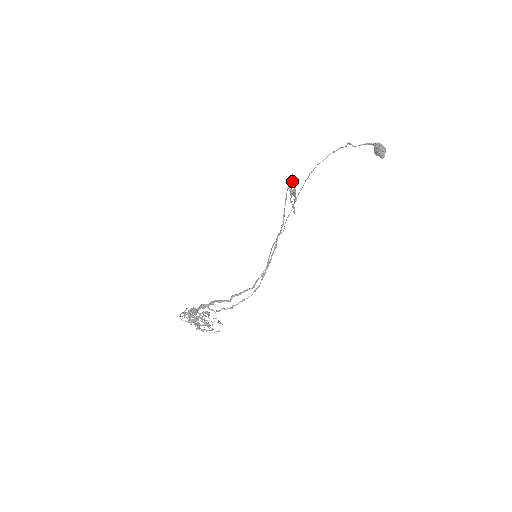
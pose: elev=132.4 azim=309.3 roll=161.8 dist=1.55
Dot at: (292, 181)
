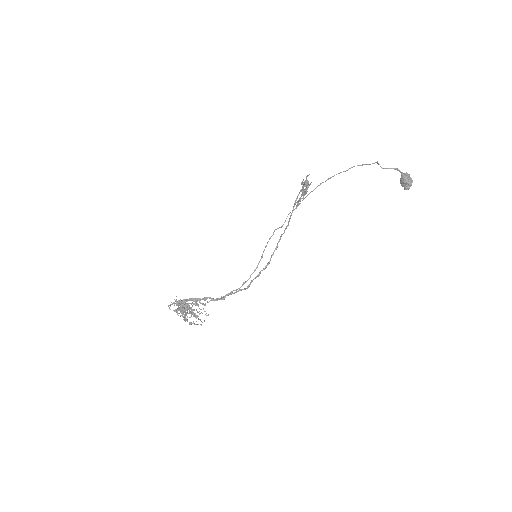
Dot at: (307, 181)
